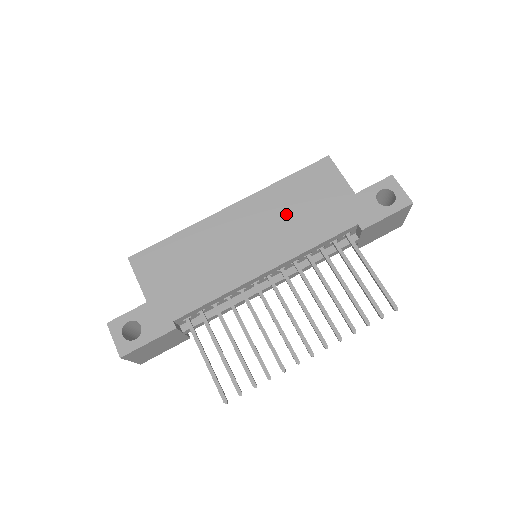
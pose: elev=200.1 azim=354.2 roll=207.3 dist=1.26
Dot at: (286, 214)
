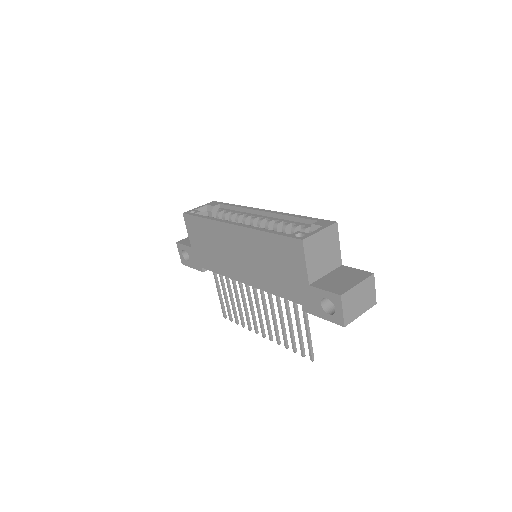
Dot at: (262, 259)
